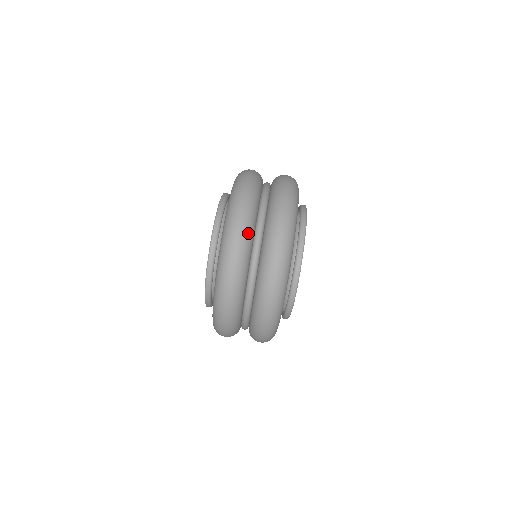
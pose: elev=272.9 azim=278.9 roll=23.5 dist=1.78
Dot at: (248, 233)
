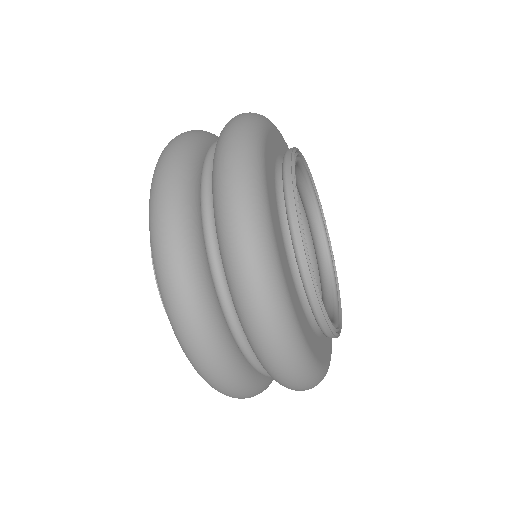
Dot at: (235, 376)
